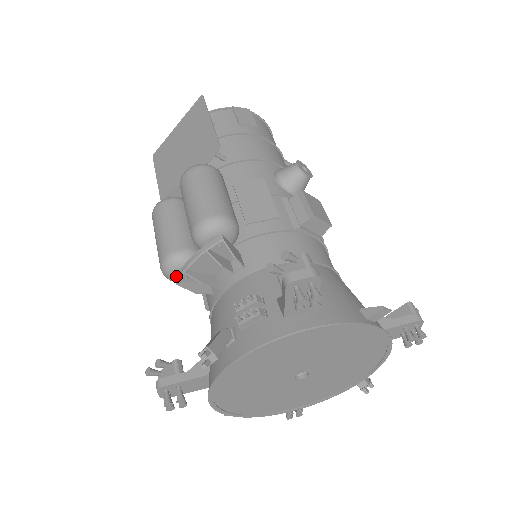
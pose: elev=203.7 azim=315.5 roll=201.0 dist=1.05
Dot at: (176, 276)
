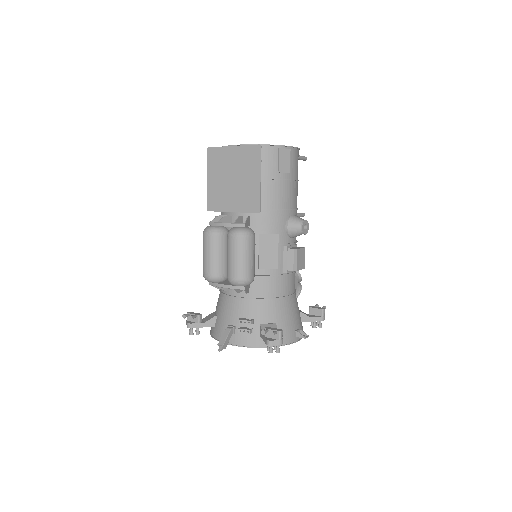
Dot at: (211, 282)
